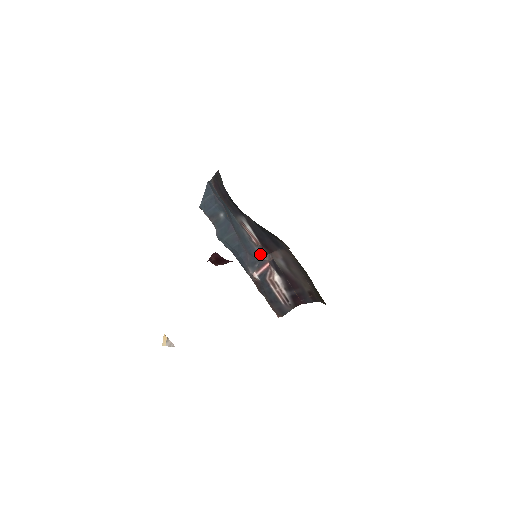
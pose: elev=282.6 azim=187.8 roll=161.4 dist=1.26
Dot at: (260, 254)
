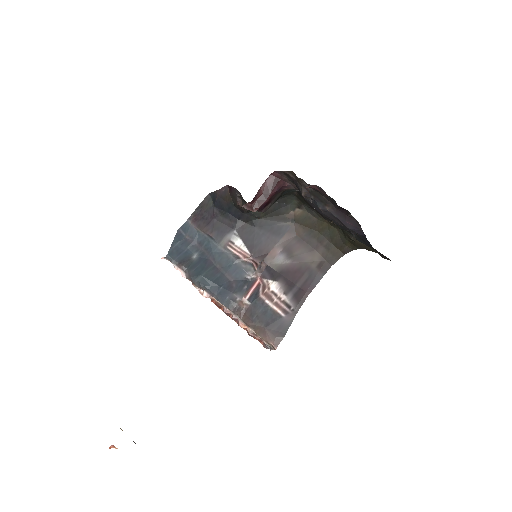
Dot at: (249, 272)
